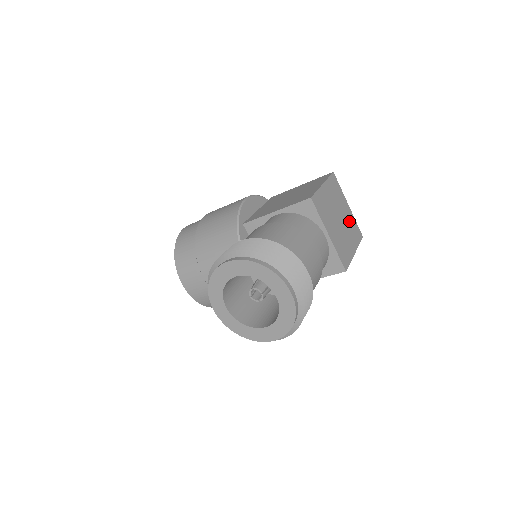
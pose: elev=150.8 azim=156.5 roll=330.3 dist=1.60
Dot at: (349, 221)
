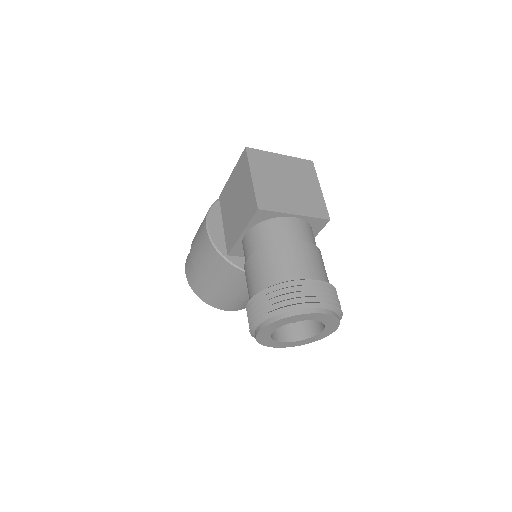
Dot at: (293, 169)
